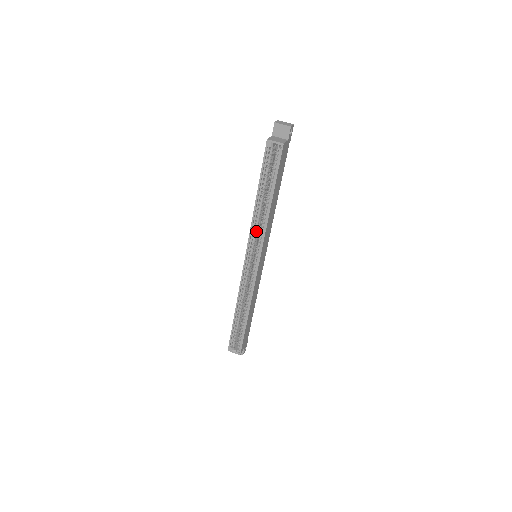
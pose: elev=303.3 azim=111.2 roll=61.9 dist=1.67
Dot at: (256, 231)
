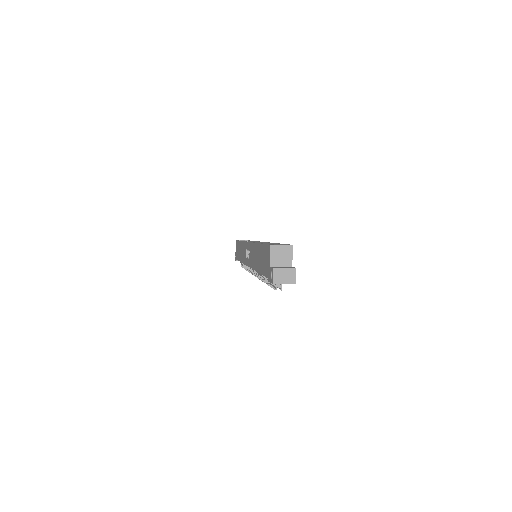
Dot at: occluded
